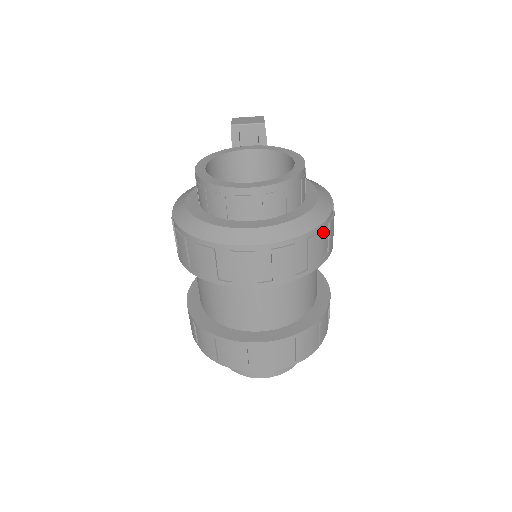
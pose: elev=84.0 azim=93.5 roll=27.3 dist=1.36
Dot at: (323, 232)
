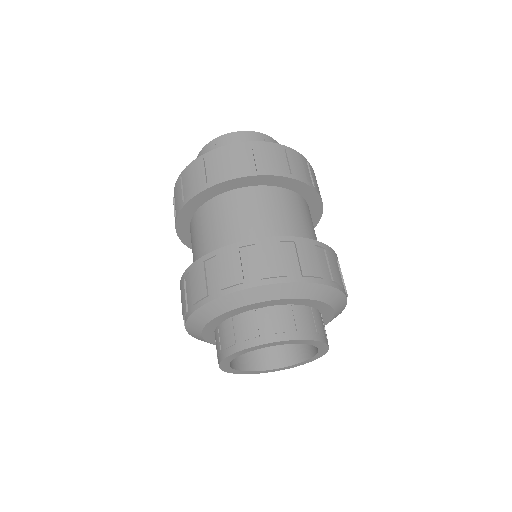
Dot at: (301, 158)
